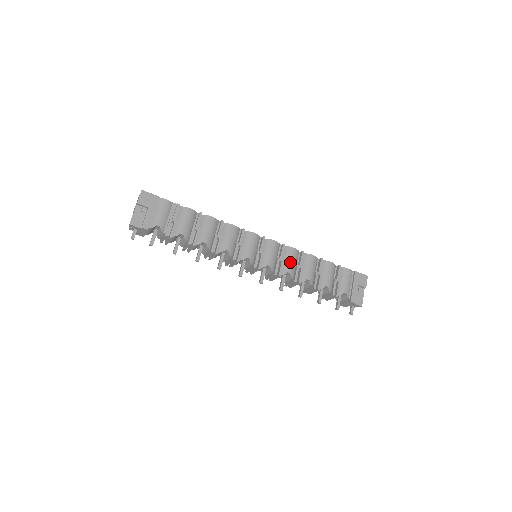
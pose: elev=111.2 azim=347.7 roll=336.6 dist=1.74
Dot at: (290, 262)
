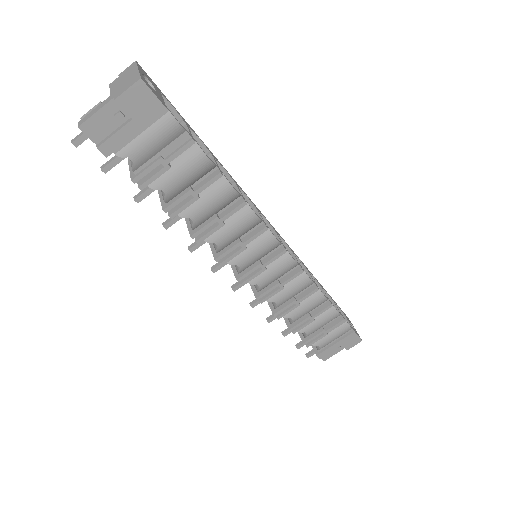
Dot at: (290, 293)
